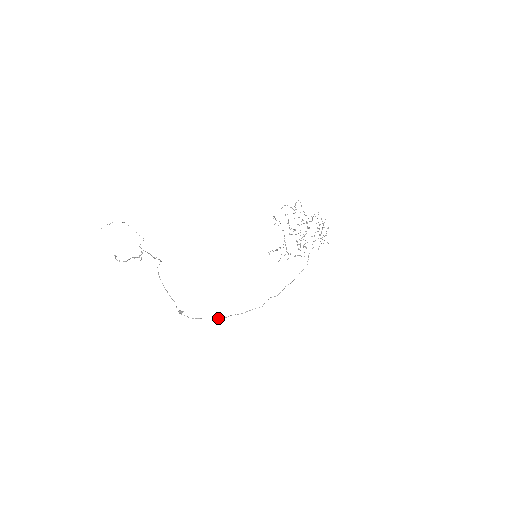
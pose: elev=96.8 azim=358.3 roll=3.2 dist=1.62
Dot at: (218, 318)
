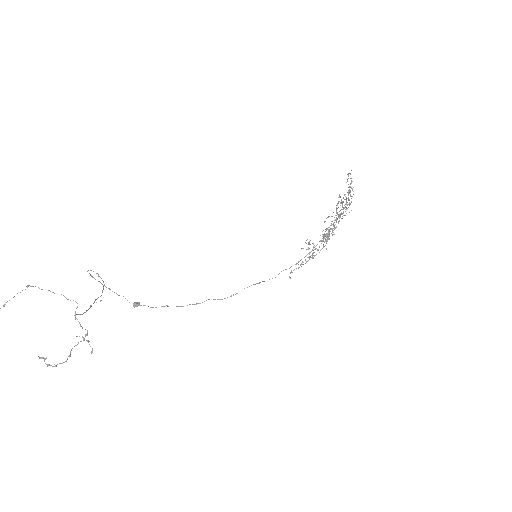
Dot at: (193, 304)
